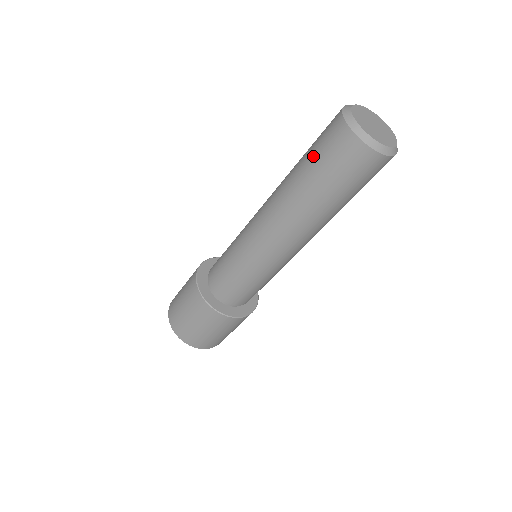
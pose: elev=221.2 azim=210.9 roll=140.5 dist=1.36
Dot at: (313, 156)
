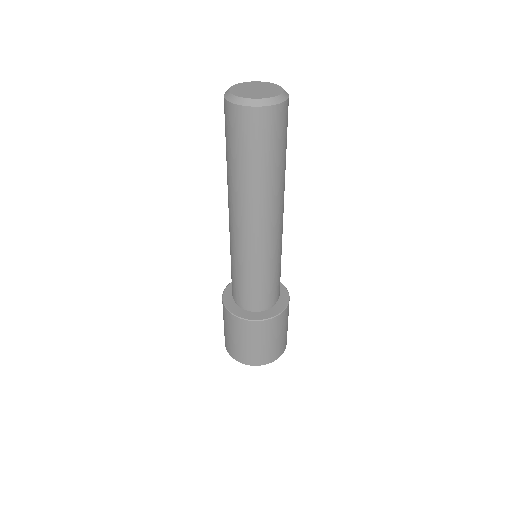
Dot at: (234, 148)
